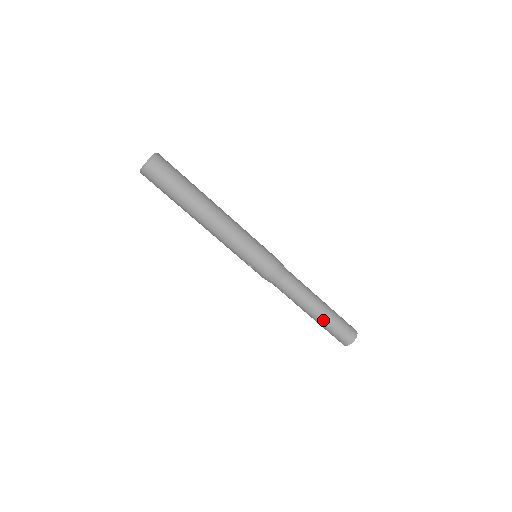
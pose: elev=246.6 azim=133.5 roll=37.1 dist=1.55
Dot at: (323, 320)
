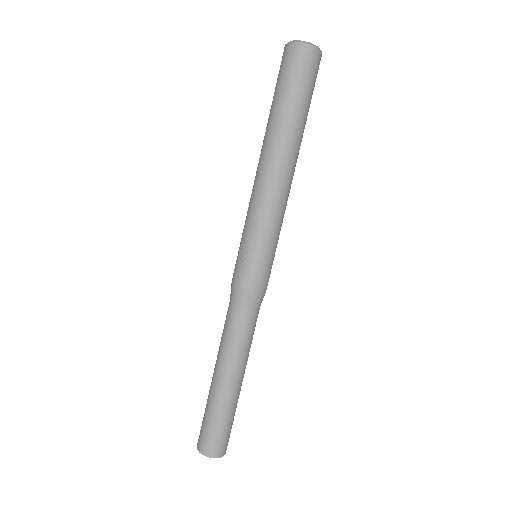
Dot at: (221, 397)
